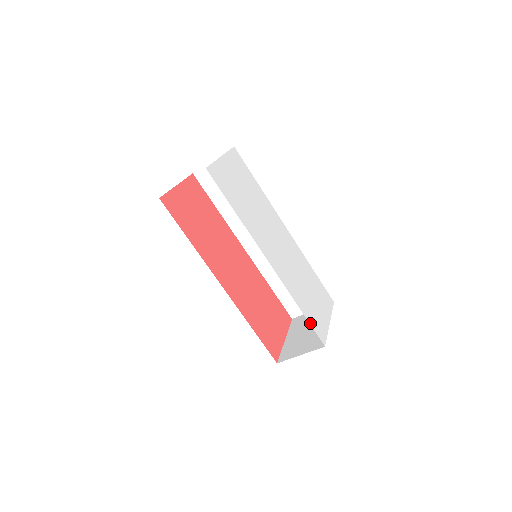
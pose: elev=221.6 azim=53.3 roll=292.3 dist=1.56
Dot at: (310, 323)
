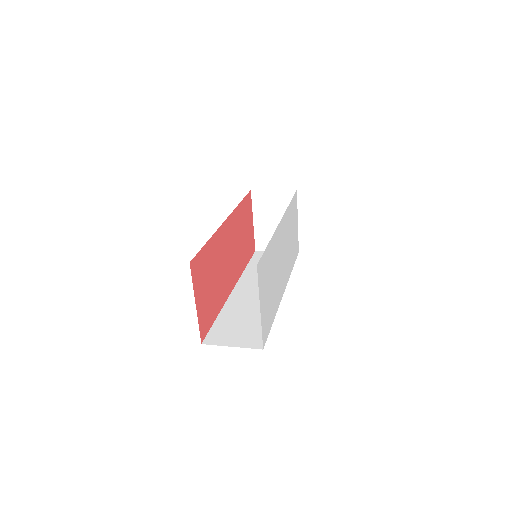
Dot at: occluded
